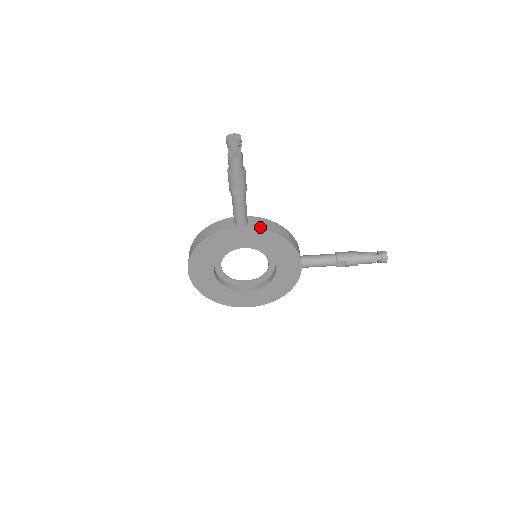
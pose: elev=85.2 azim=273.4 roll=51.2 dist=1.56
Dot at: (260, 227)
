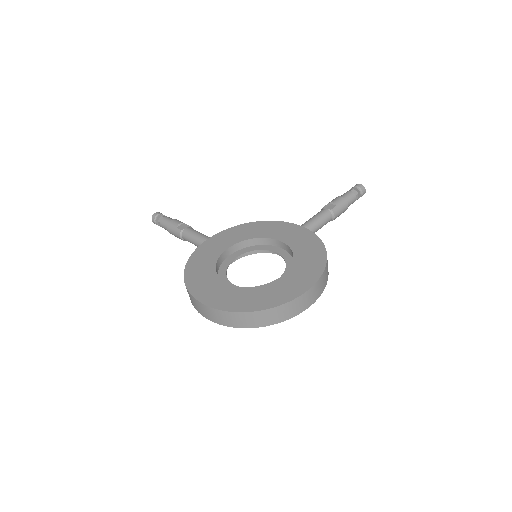
Dot at: (226, 231)
